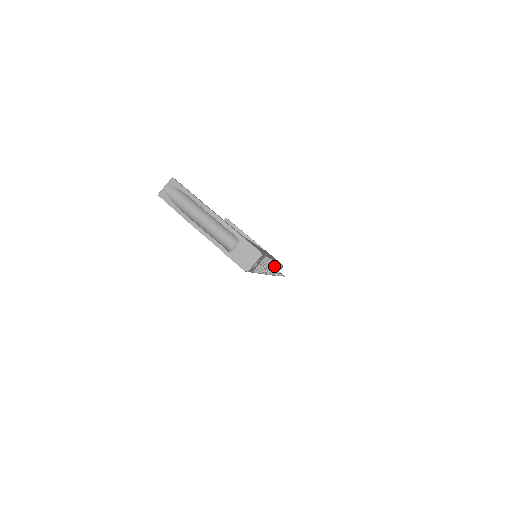
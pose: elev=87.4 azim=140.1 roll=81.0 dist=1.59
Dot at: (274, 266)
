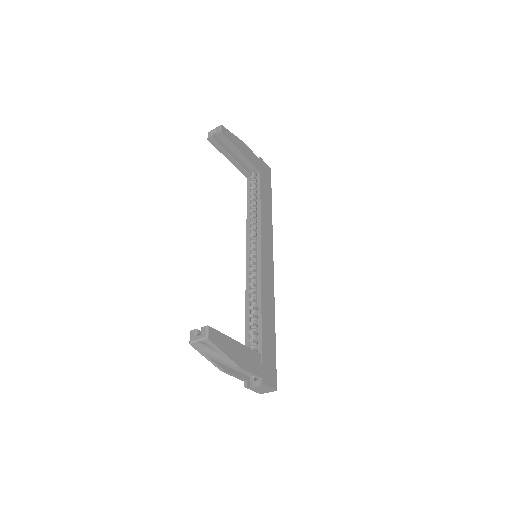
Dot at: occluded
